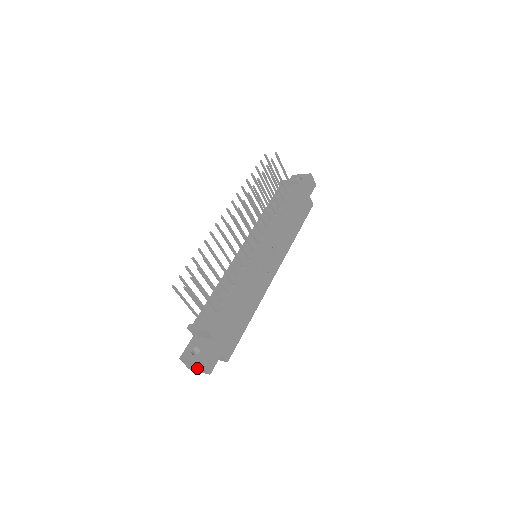
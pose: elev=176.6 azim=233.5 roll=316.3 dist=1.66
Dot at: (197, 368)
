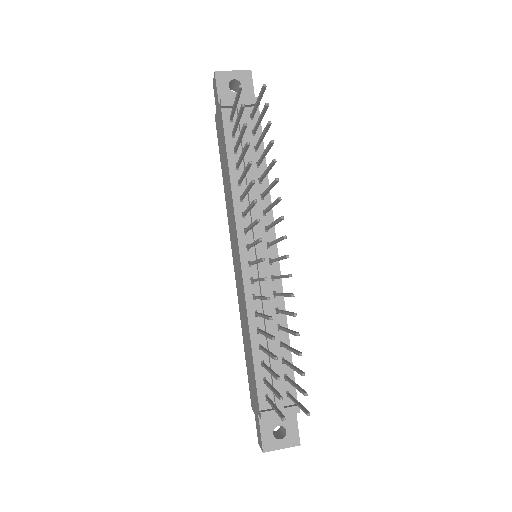
Dot at: occluded
